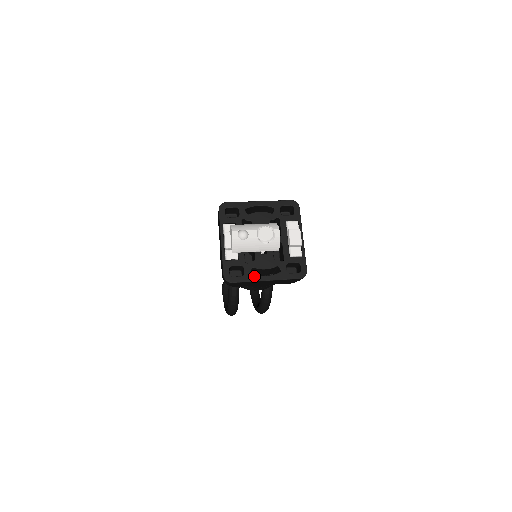
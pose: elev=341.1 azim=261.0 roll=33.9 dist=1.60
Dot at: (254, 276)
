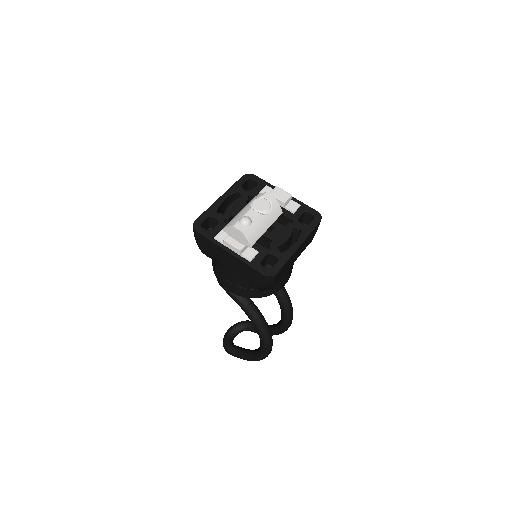
Dot at: (287, 252)
